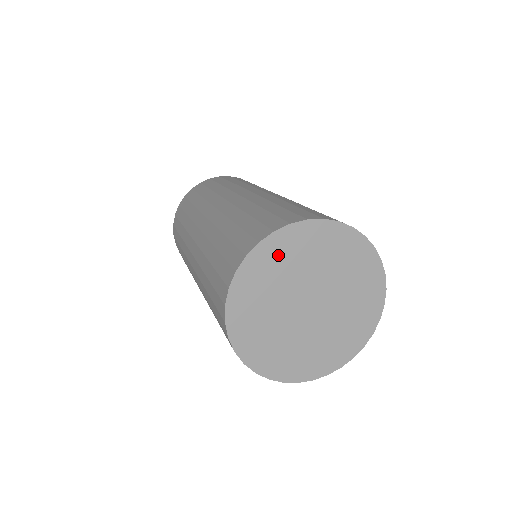
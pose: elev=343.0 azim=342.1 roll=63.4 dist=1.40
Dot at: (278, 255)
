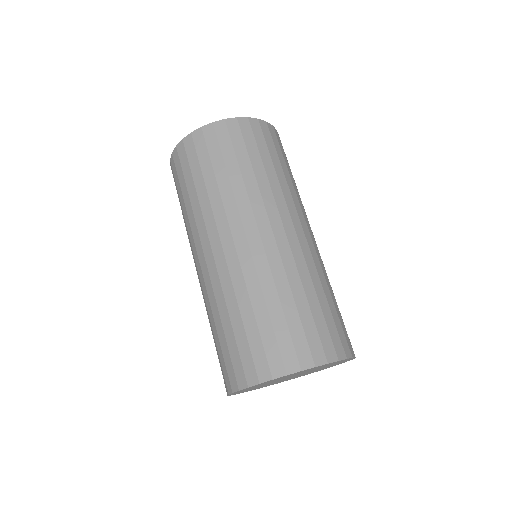
Dot at: occluded
